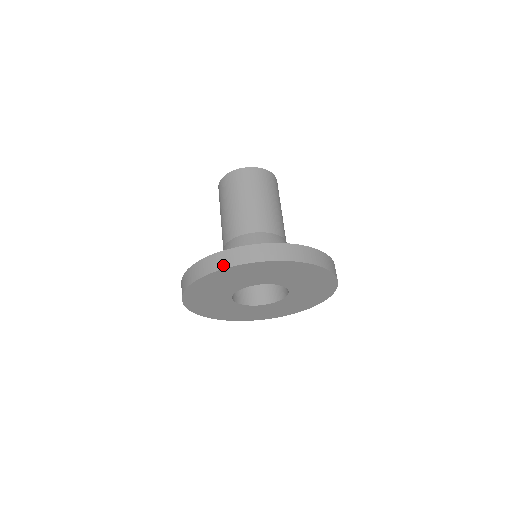
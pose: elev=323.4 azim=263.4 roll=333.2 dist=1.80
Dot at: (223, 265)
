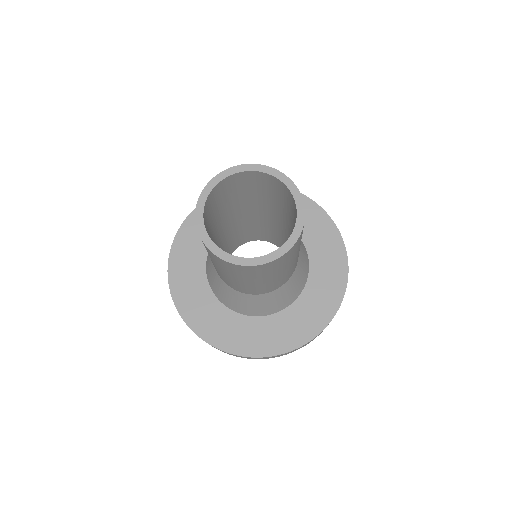
Dot at: occluded
